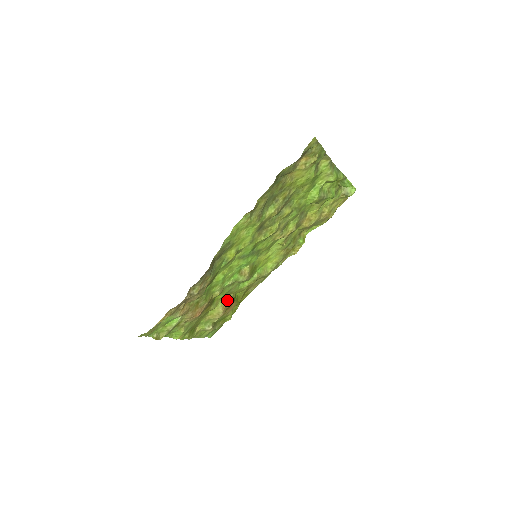
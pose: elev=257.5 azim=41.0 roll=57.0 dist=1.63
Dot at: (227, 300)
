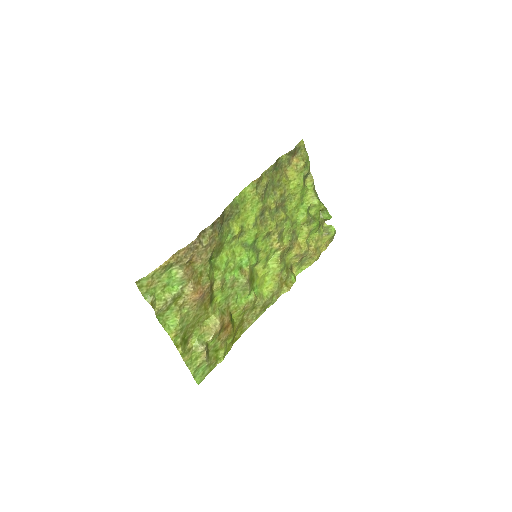
Dot at: (224, 313)
